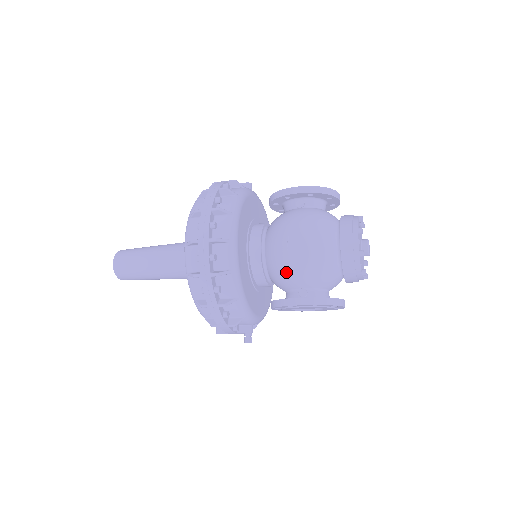
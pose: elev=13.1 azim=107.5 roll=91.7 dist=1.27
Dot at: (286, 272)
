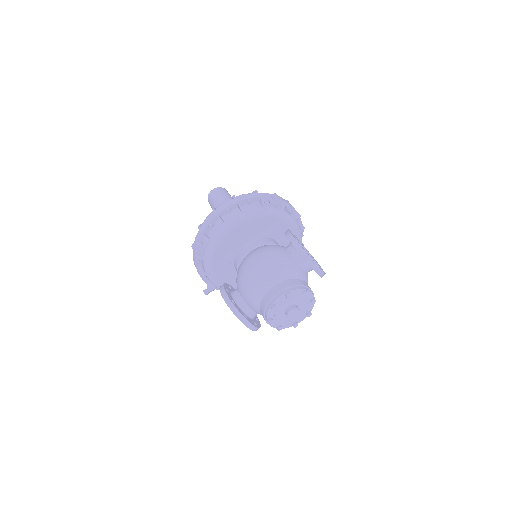
Dot at: (238, 274)
